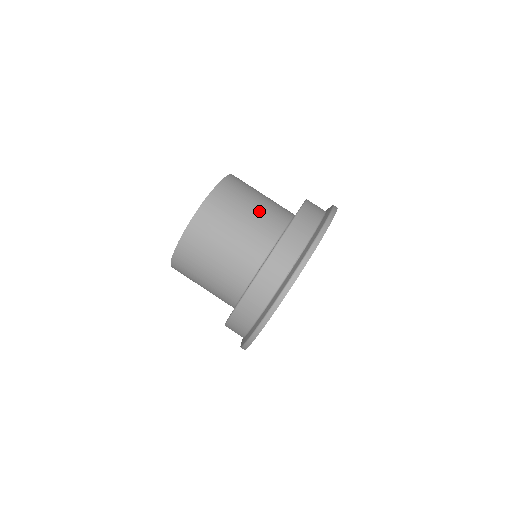
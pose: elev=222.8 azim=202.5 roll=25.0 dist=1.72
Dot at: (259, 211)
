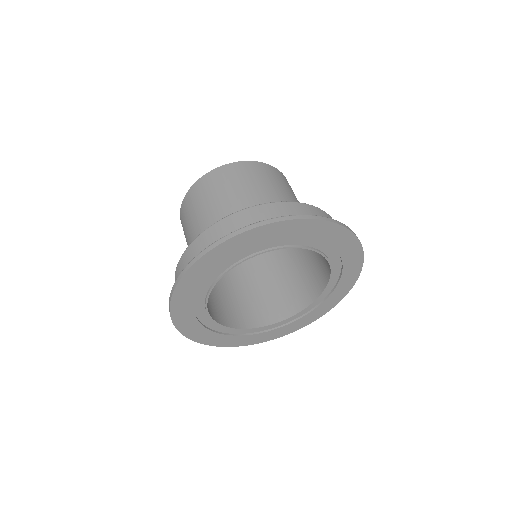
Dot at: (223, 206)
